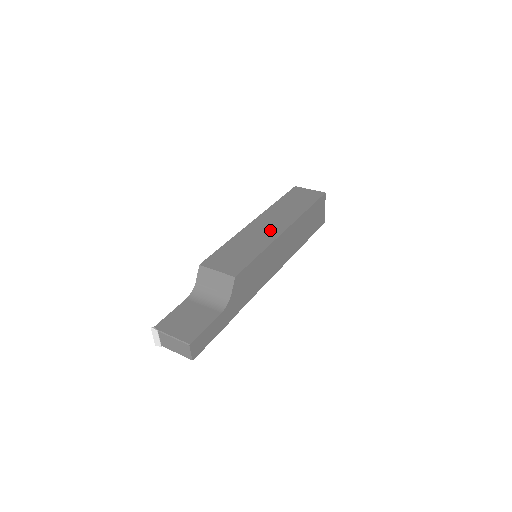
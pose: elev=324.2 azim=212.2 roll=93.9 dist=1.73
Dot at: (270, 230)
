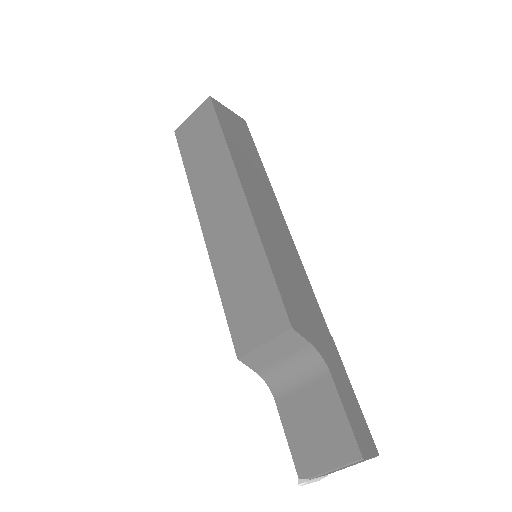
Dot at: (233, 218)
